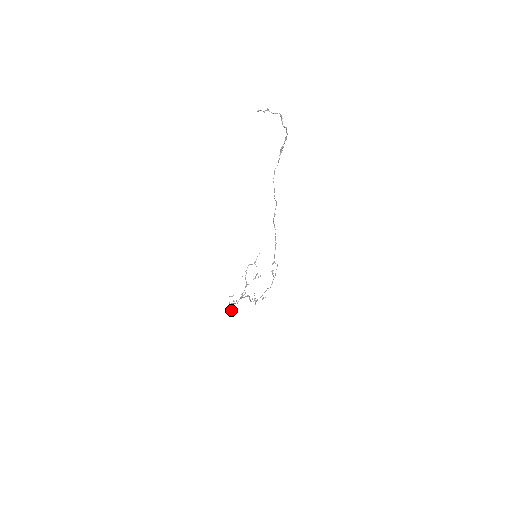
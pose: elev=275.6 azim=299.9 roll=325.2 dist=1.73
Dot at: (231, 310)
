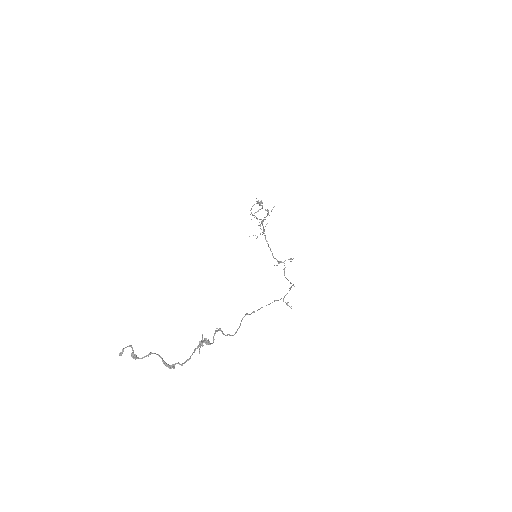
Dot at: (259, 205)
